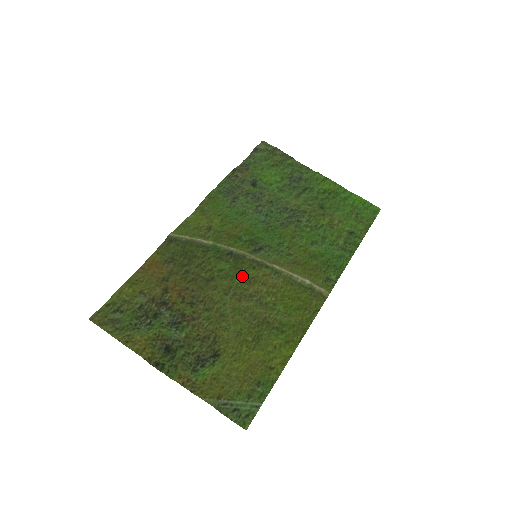
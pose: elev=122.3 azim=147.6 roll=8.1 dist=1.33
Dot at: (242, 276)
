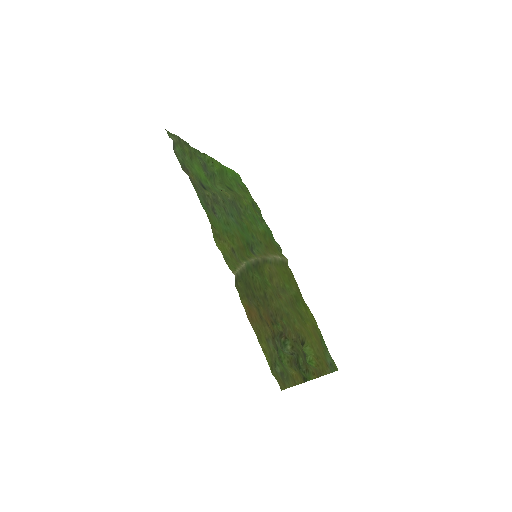
Dot at: (267, 278)
